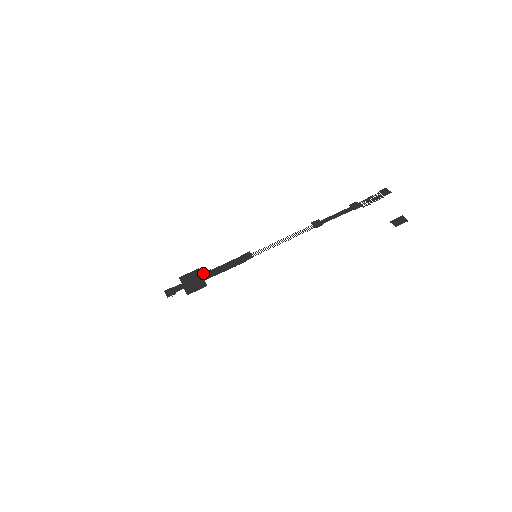
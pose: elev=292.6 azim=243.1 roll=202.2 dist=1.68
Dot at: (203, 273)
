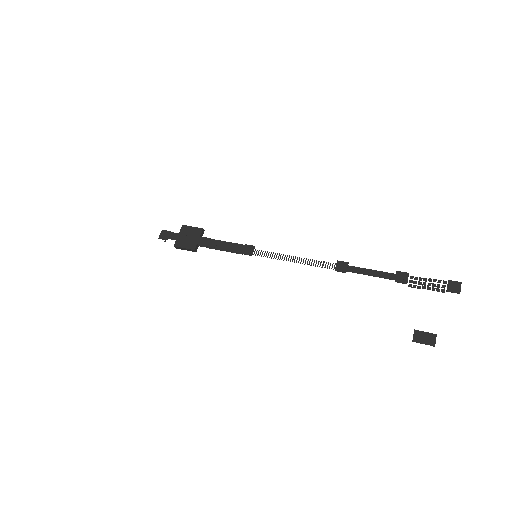
Dot at: (201, 237)
